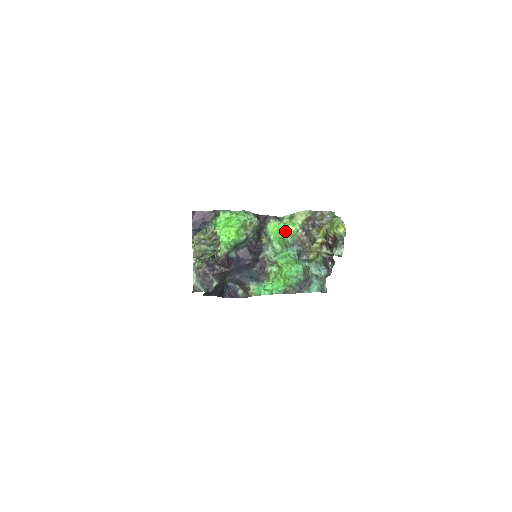
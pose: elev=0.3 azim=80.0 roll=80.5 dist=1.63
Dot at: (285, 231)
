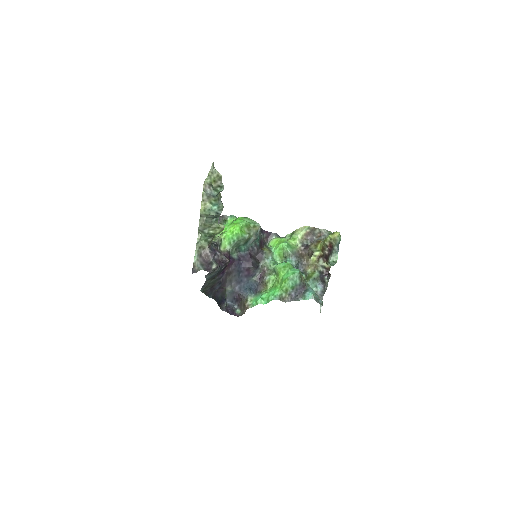
Dot at: (285, 242)
